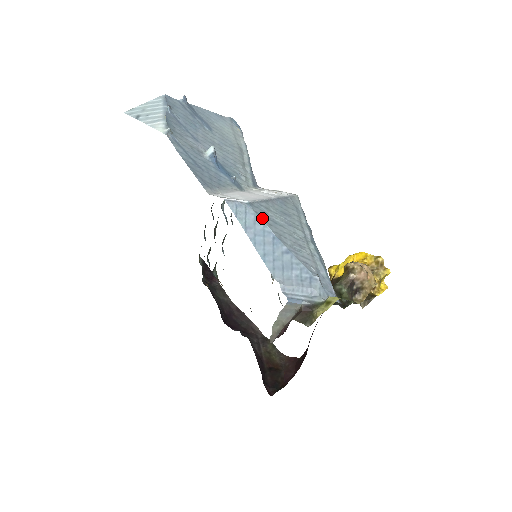
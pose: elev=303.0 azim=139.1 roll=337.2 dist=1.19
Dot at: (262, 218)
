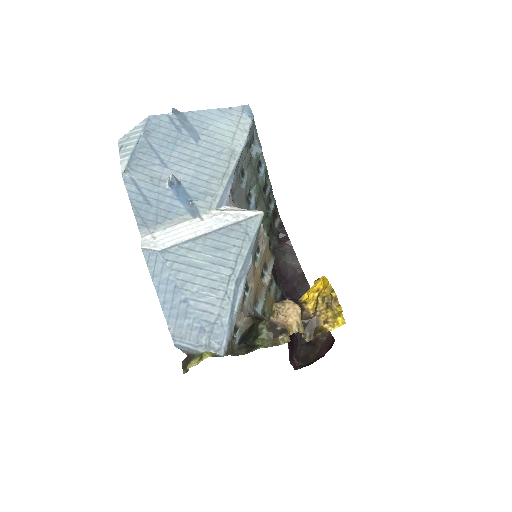
Dot at: (171, 266)
